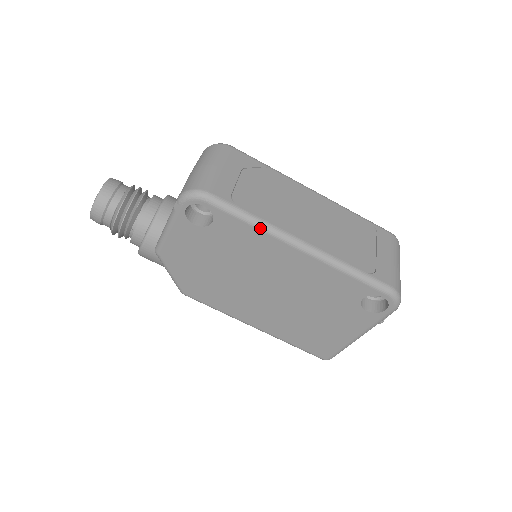
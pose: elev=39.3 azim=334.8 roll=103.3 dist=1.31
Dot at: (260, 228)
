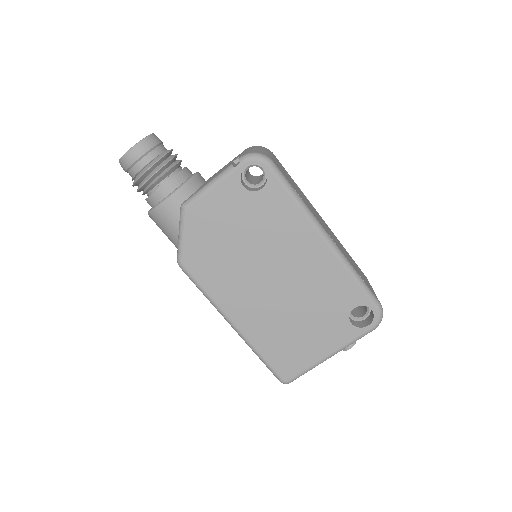
Dot at: (301, 207)
